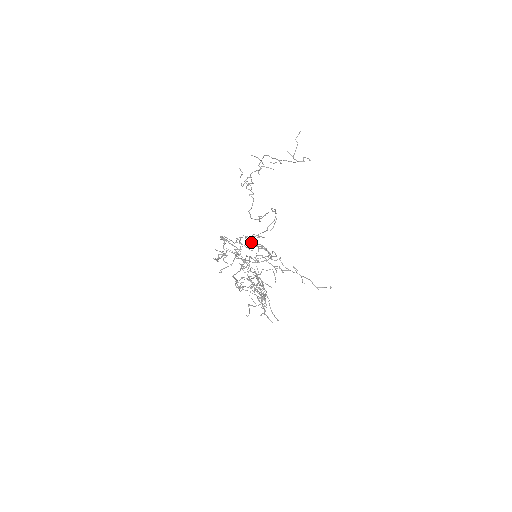
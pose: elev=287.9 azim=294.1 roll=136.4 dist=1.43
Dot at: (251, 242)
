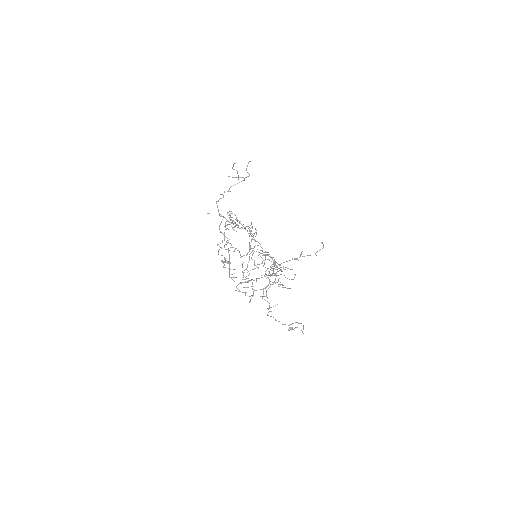
Dot at: occluded
